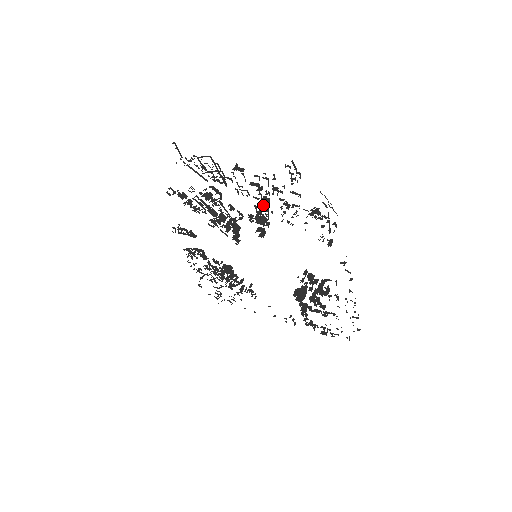
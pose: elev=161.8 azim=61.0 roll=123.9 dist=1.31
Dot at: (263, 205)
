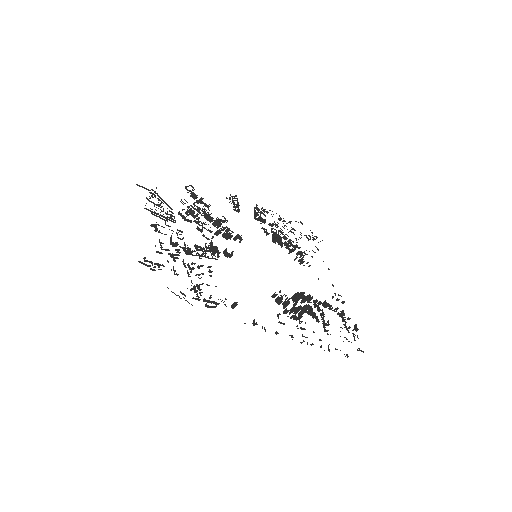
Dot at: (191, 251)
